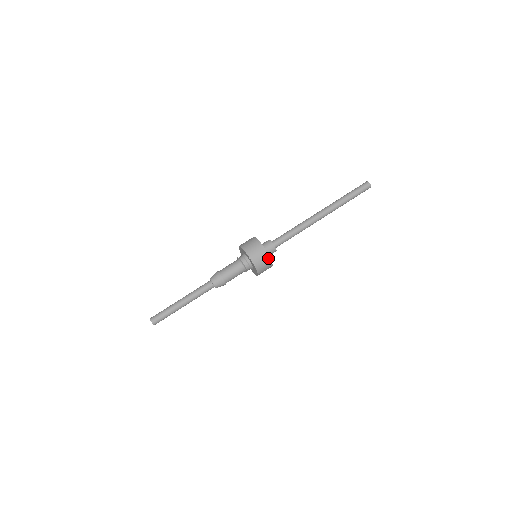
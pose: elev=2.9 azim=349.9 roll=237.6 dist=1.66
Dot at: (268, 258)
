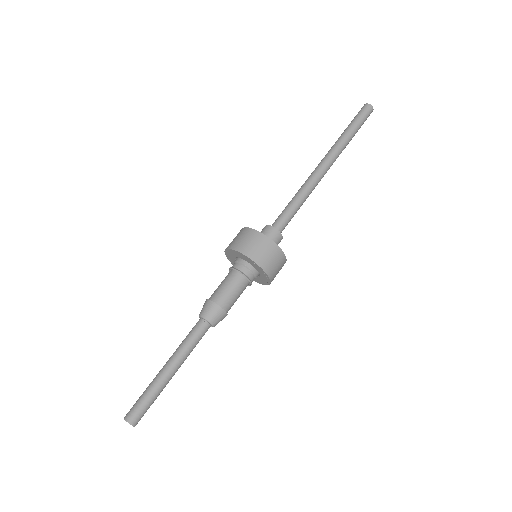
Dot at: (284, 262)
